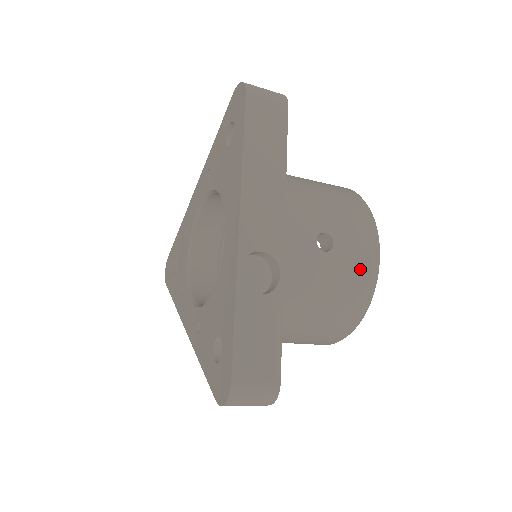
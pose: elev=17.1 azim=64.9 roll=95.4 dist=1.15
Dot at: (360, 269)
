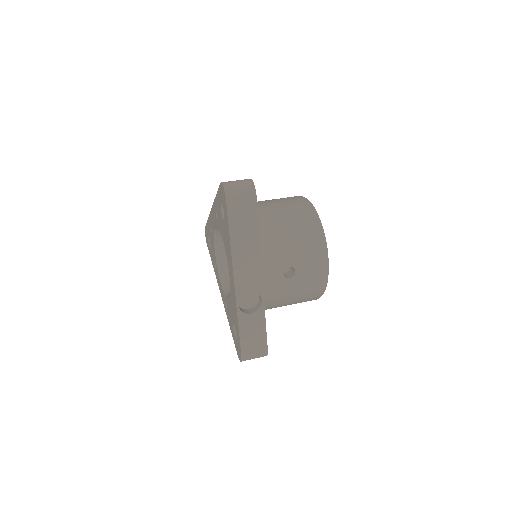
Dot at: (315, 280)
